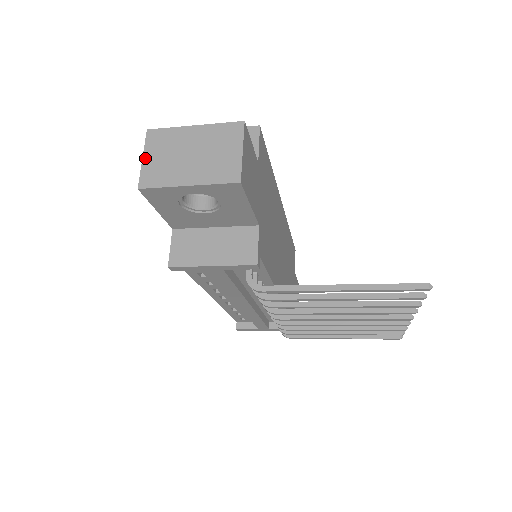
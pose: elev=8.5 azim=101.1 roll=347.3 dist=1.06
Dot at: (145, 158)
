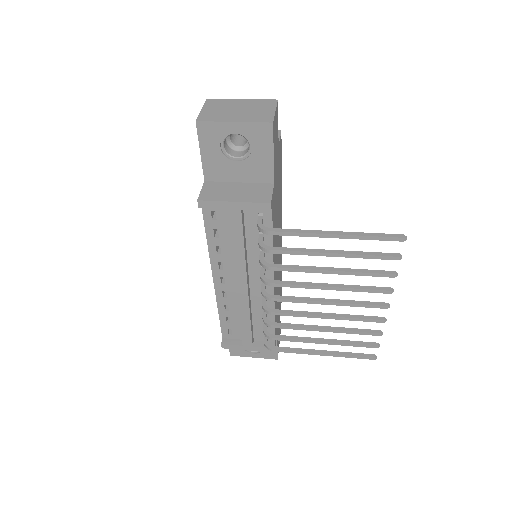
Dot at: (203, 109)
